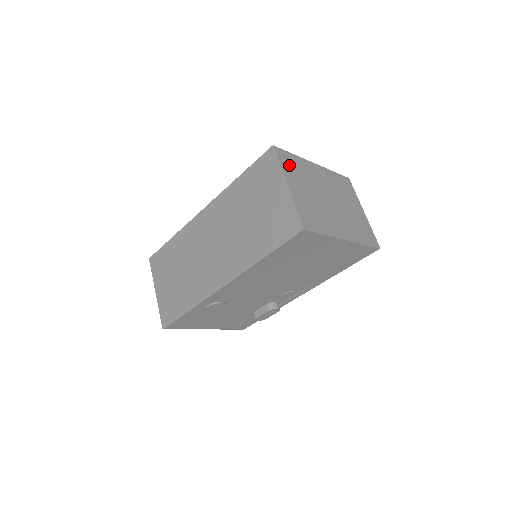
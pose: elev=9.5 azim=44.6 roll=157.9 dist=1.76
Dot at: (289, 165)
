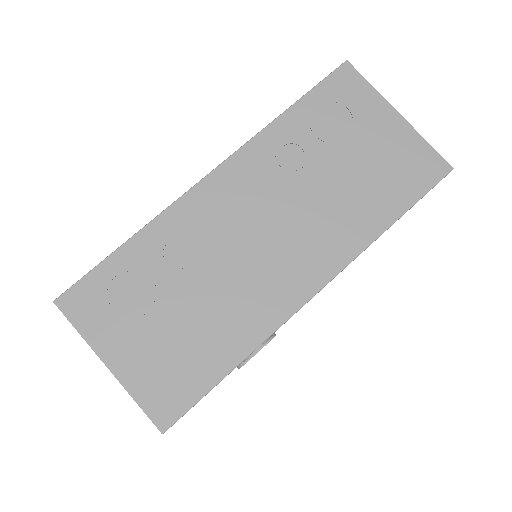
Dot at: occluded
